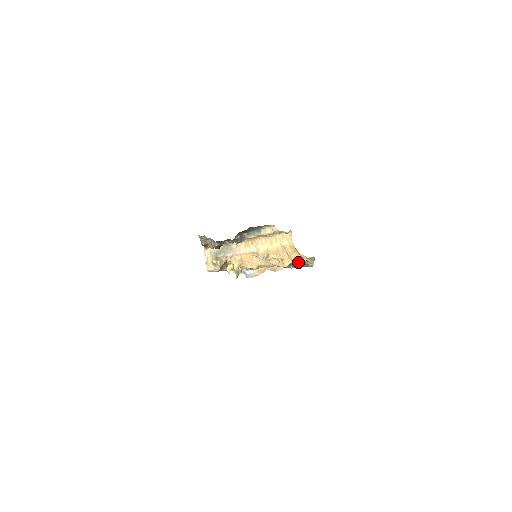
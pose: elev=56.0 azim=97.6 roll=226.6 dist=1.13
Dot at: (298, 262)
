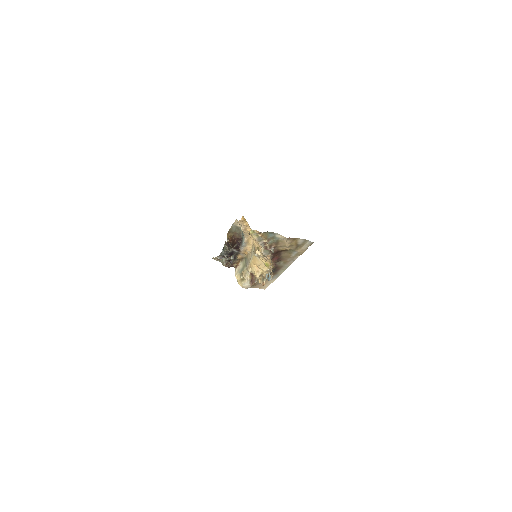
Dot at: (258, 242)
